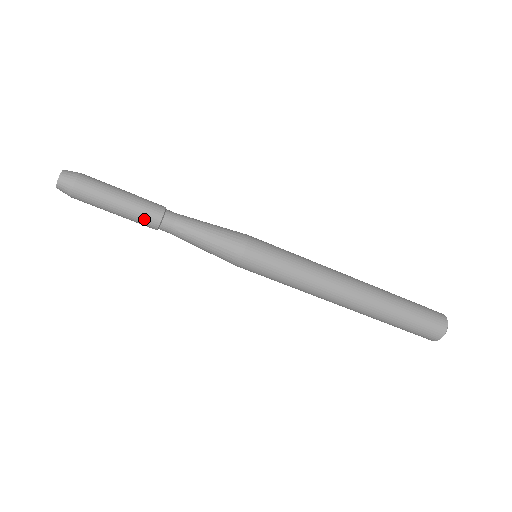
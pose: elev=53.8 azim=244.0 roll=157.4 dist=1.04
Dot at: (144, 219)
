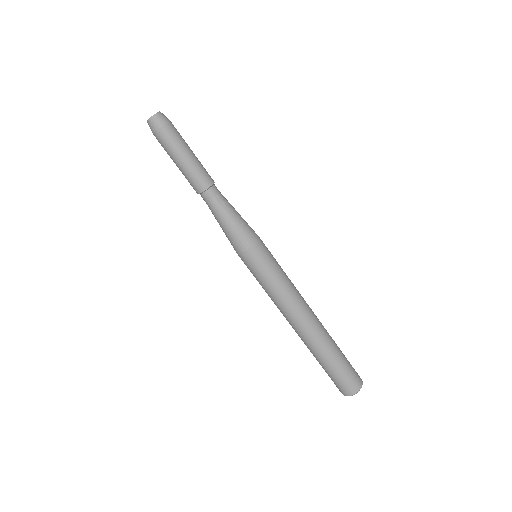
Dot at: (200, 177)
